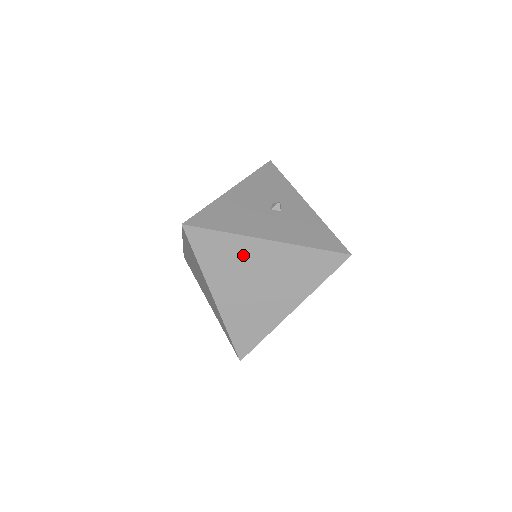
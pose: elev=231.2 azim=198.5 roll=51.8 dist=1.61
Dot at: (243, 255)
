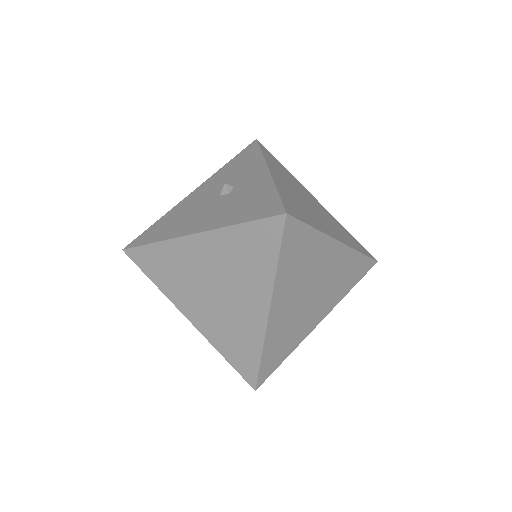
Dot at: (183, 261)
